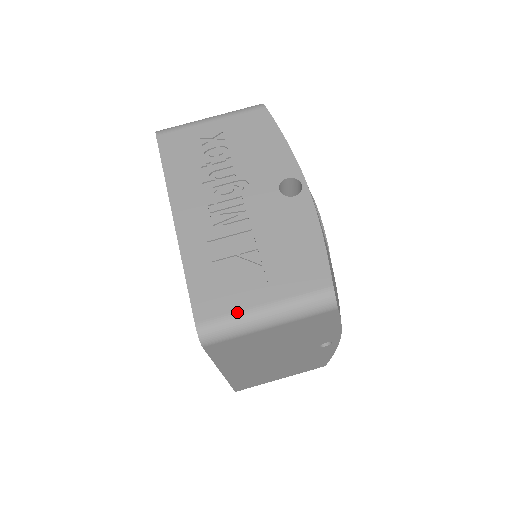
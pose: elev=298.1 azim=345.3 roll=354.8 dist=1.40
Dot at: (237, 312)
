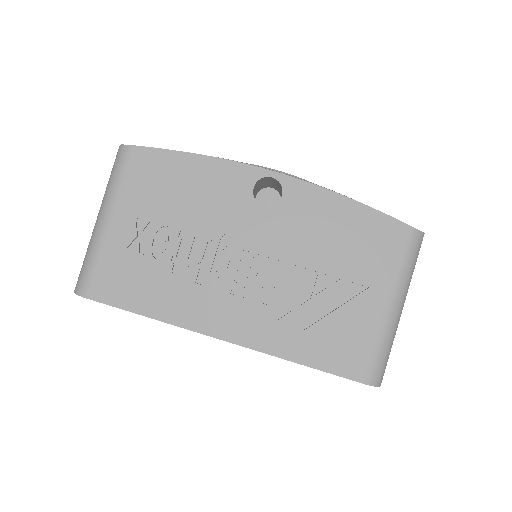
Dot at: (378, 336)
